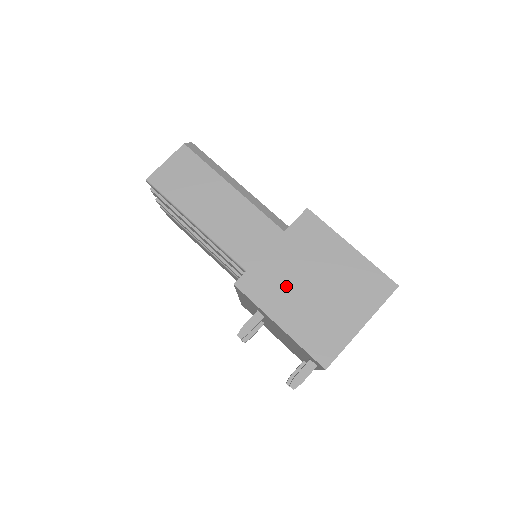
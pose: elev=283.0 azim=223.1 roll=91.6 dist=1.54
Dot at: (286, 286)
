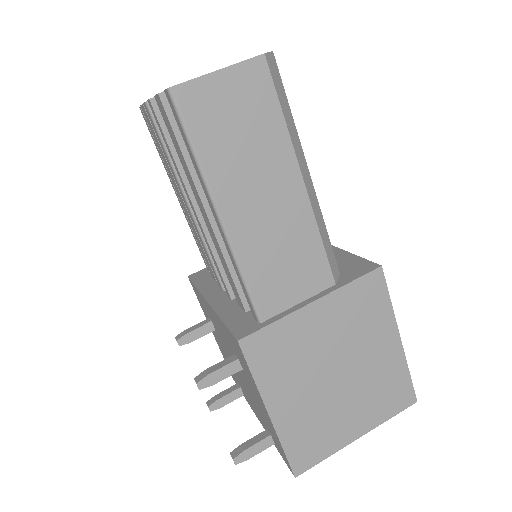
Dot at: (303, 365)
